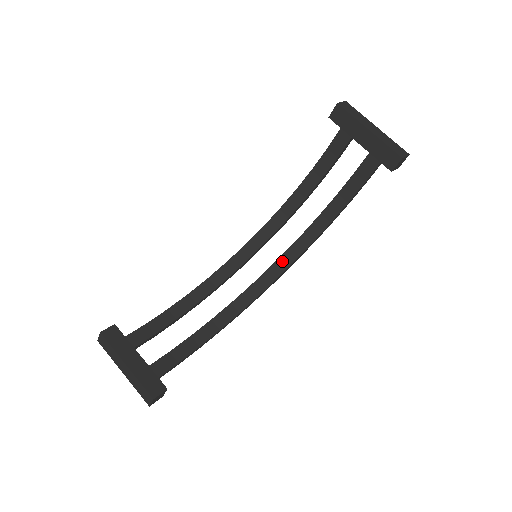
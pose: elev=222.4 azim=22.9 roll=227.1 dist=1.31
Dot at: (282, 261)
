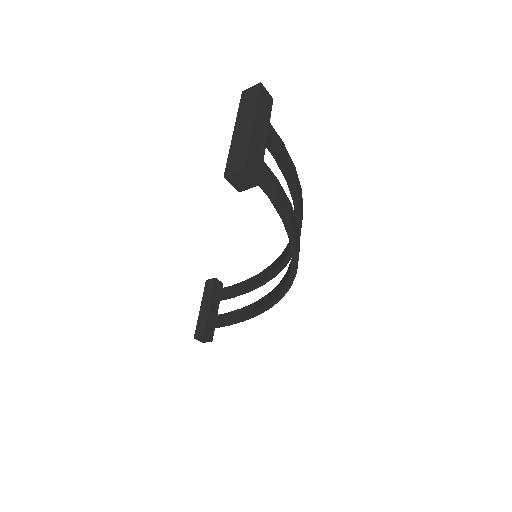
Dot at: (289, 269)
